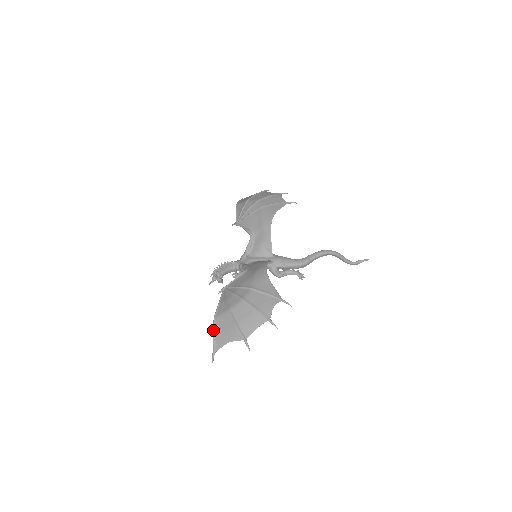
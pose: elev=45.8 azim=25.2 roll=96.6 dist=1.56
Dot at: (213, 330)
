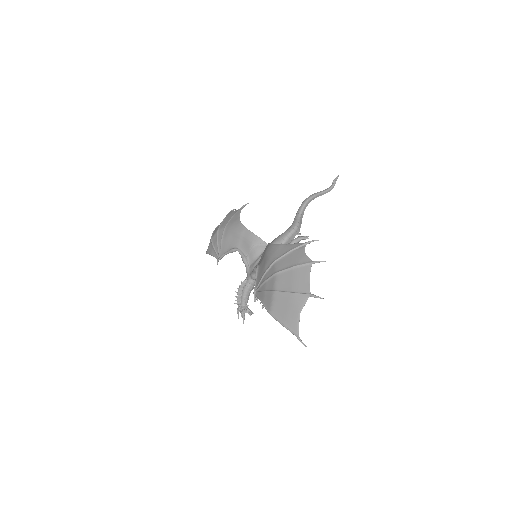
Dot at: occluded
